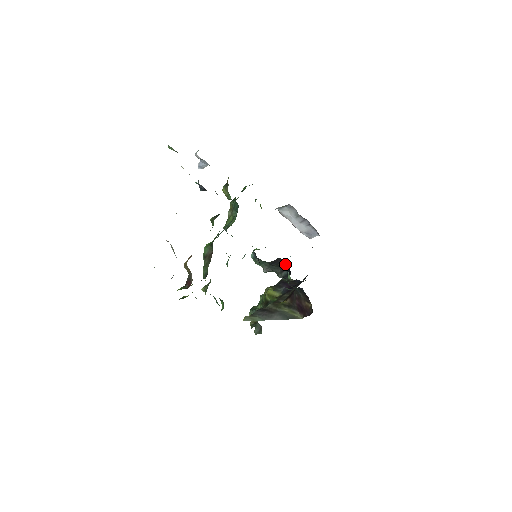
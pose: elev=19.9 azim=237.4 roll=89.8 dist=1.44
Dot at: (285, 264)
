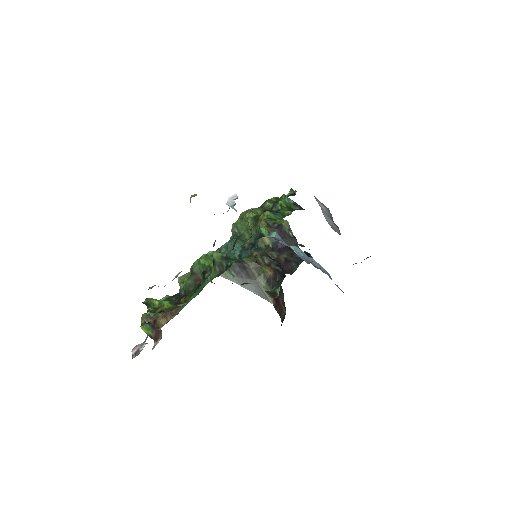
Dot at: (283, 270)
